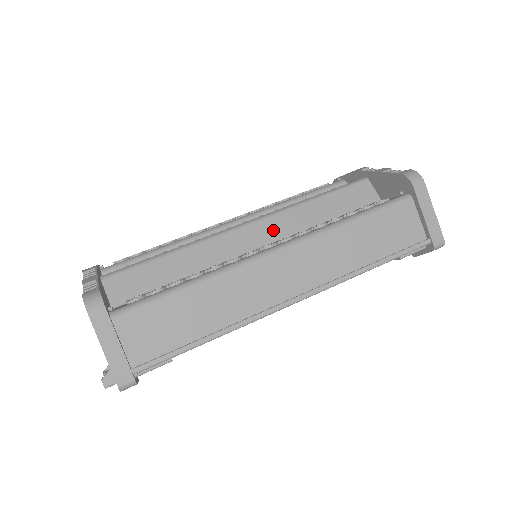
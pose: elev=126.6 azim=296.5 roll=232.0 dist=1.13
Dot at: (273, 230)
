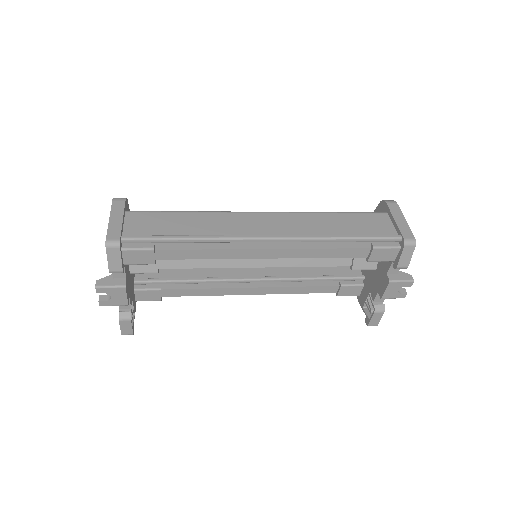
Dot at: occluded
